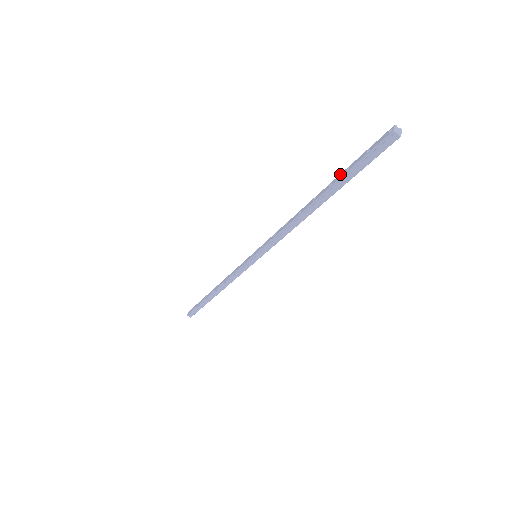
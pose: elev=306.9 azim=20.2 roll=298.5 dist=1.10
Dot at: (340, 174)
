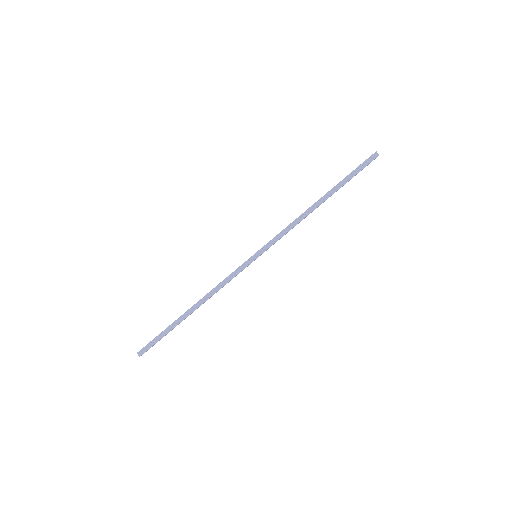
Dot at: (340, 181)
